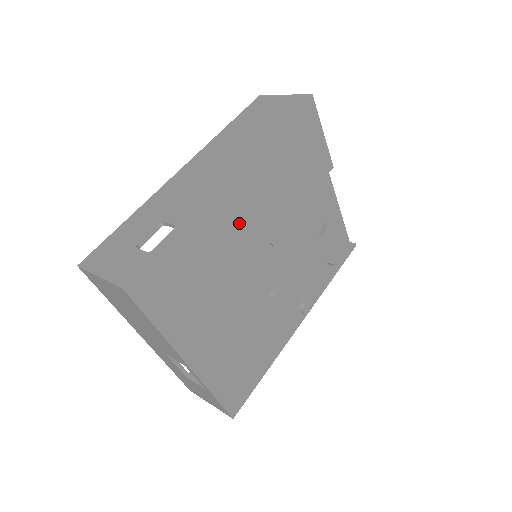
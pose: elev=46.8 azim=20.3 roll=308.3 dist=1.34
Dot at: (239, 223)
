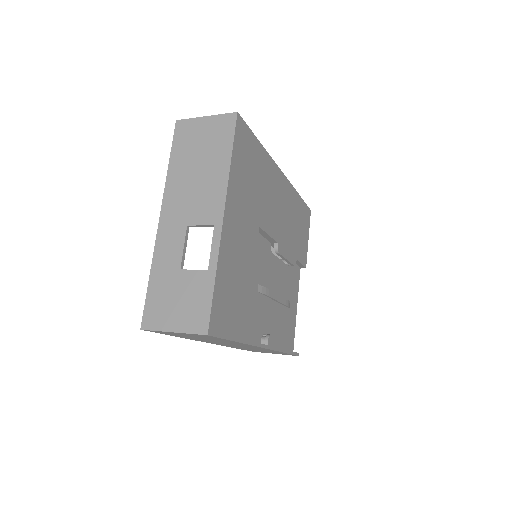
Dot at: (275, 198)
